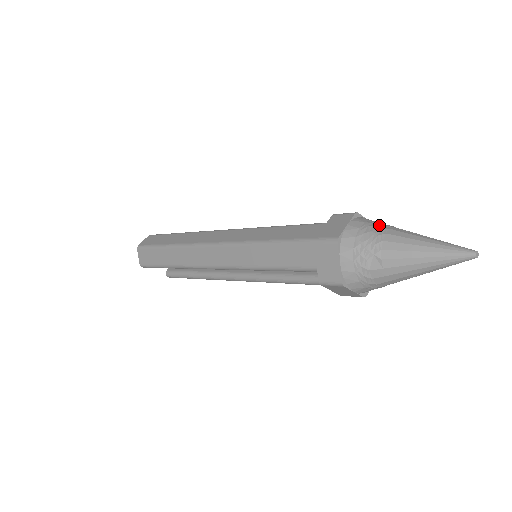
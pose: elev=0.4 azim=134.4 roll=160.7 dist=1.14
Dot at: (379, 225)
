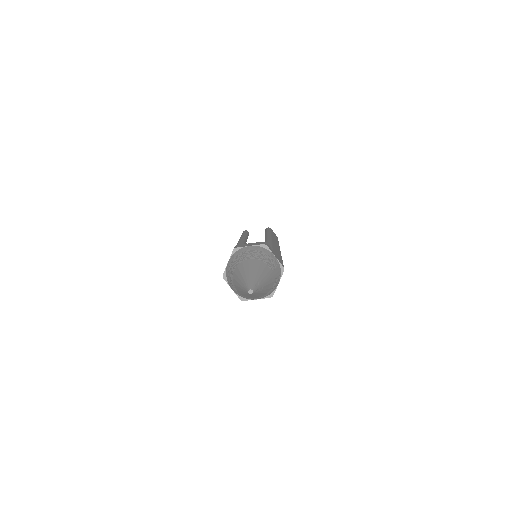
Dot at: (236, 261)
